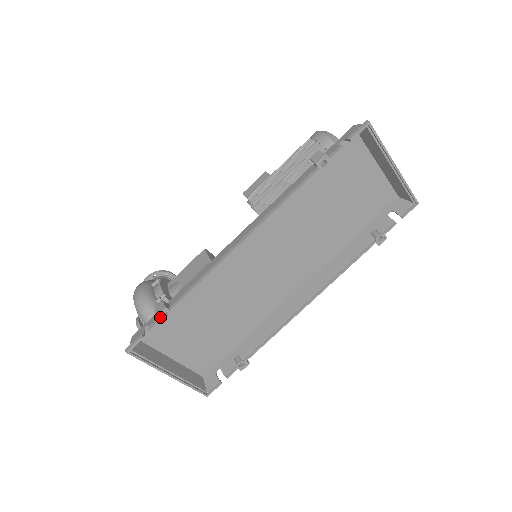
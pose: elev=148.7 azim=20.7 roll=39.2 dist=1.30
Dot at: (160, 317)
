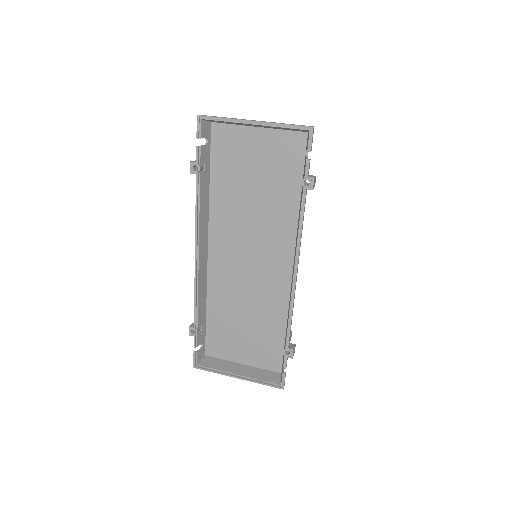
Dot at: (192, 335)
